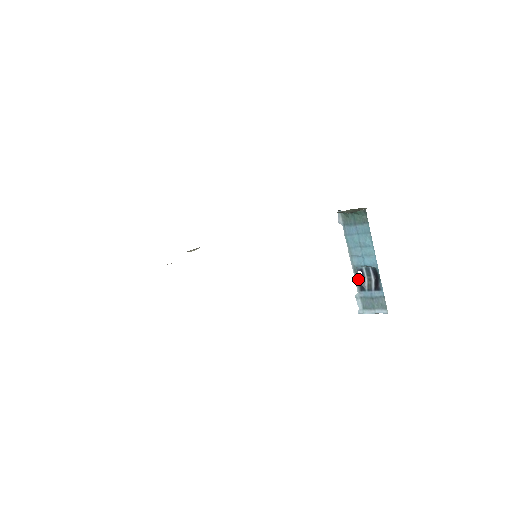
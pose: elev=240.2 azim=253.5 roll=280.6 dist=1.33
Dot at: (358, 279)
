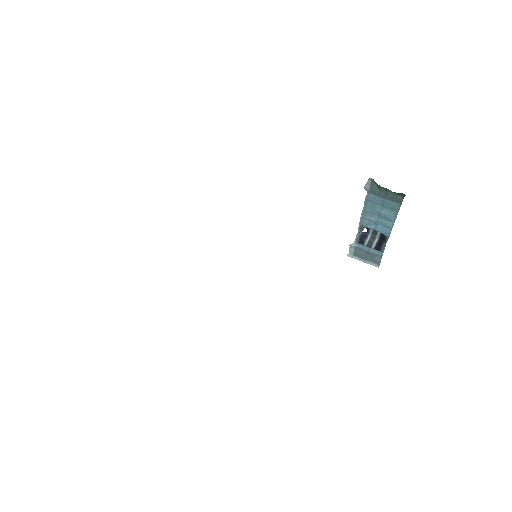
Dot at: (360, 234)
